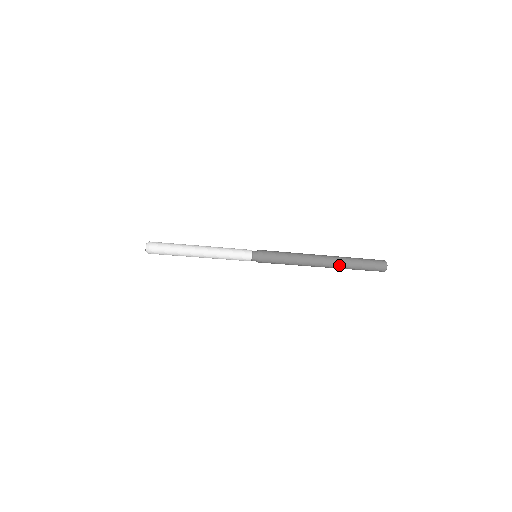
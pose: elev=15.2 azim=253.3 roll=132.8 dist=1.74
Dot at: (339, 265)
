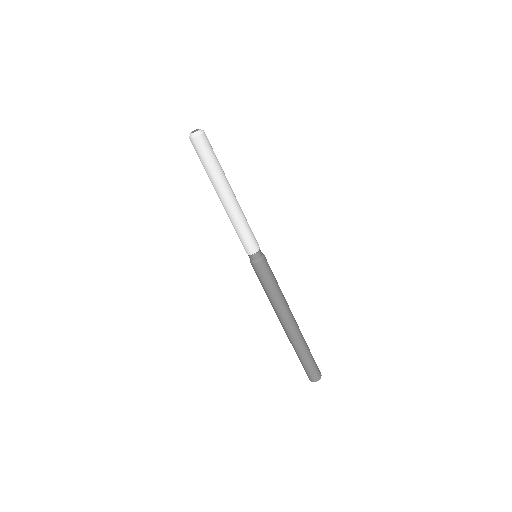
Dot at: (300, 336)
